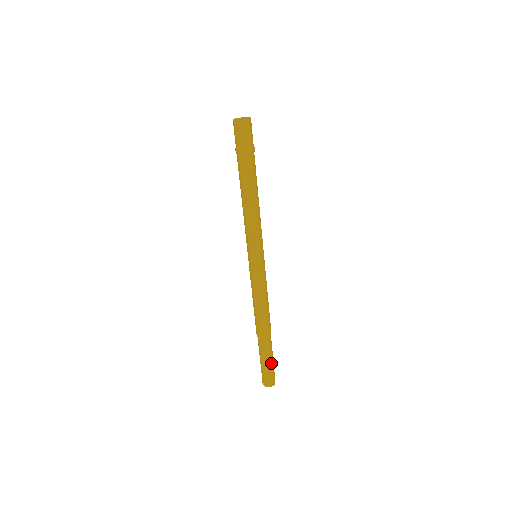
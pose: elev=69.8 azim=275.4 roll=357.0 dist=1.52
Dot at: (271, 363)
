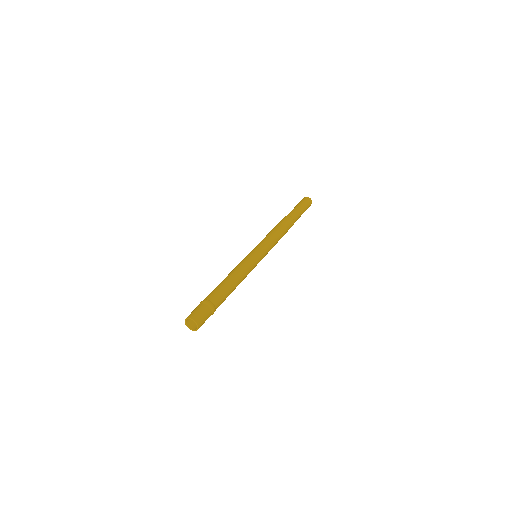
Dot at: (303, 211)
